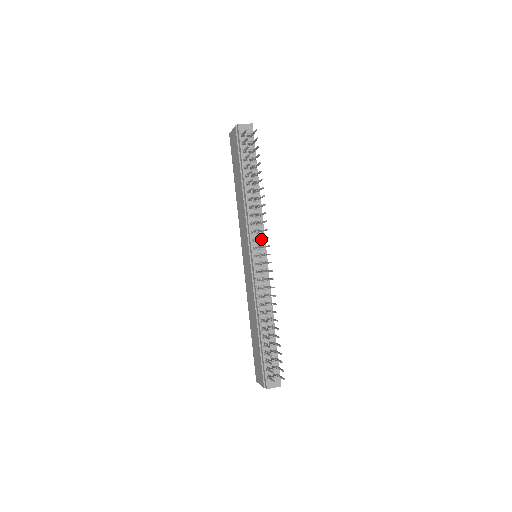
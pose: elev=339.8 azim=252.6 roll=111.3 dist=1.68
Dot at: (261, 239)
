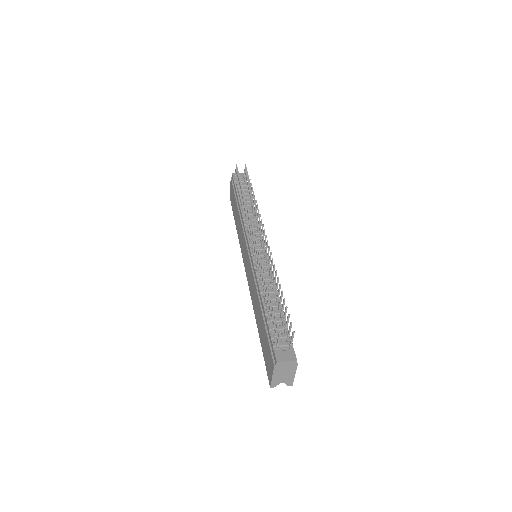
Dot at: (258, 237)
